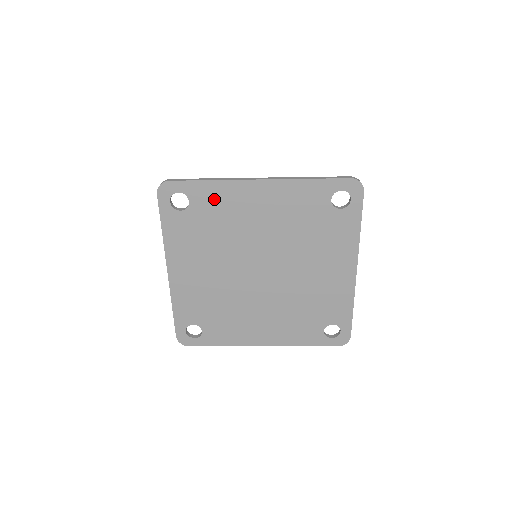
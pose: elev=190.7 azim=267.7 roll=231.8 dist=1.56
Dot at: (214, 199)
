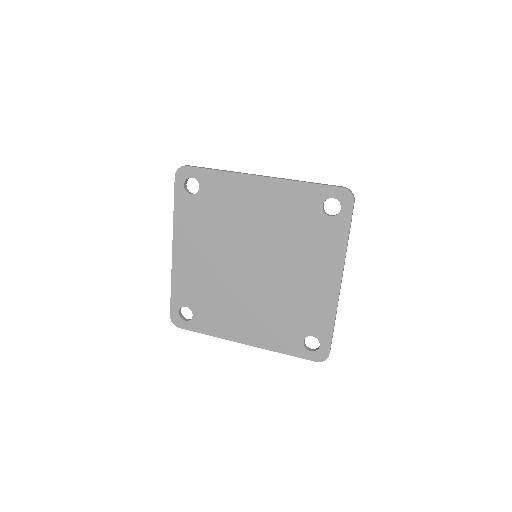
Dot at: (220, 188)
